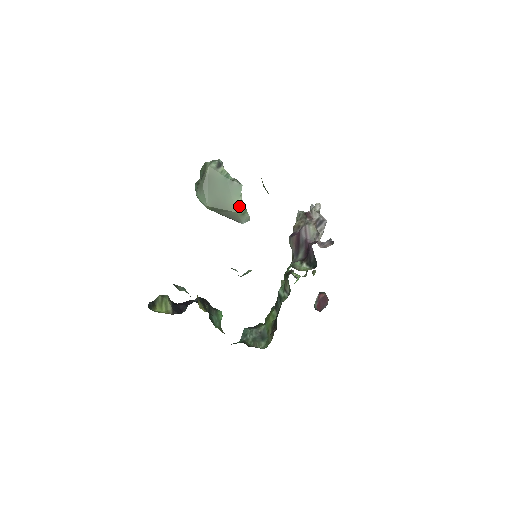
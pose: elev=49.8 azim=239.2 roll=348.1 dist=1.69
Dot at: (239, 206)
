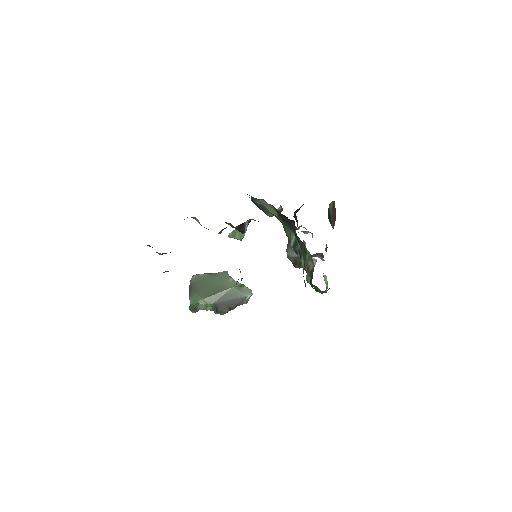
Dot at: (233, 283)
